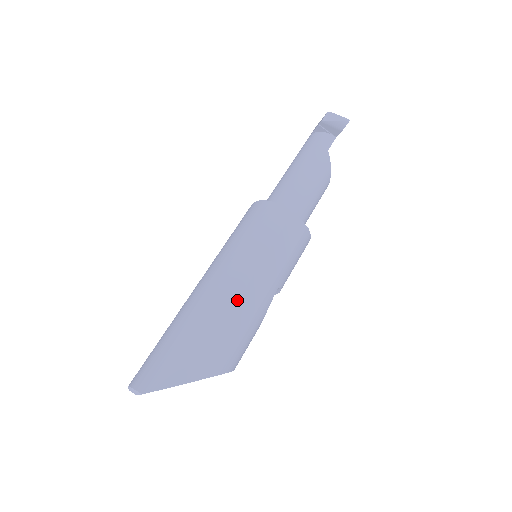
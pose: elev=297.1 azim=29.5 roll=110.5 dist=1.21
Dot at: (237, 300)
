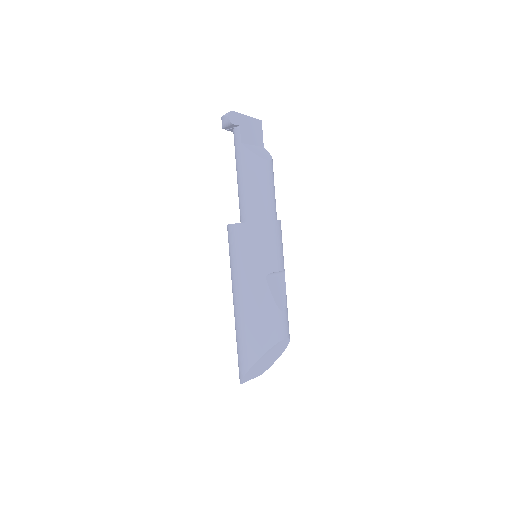
Dot at: (243, 307)
